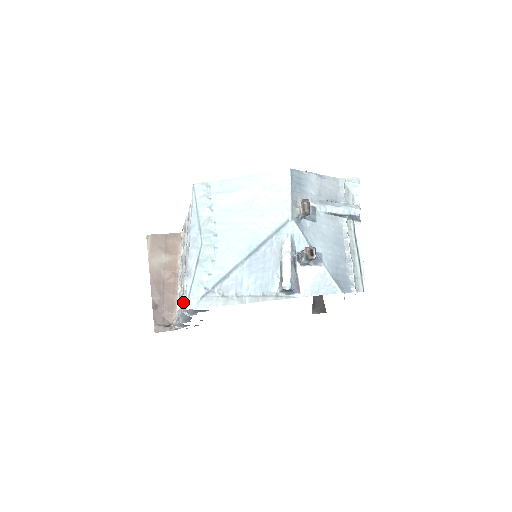
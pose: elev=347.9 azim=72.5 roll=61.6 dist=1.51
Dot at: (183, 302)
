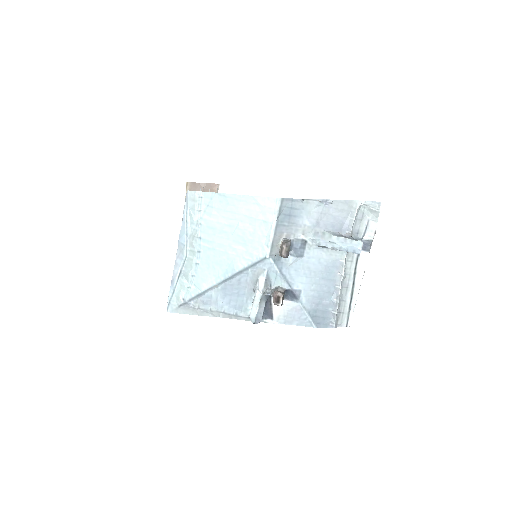
Dot at: occluded
